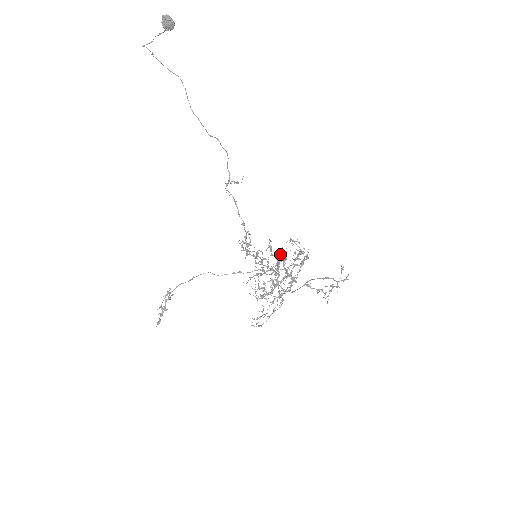
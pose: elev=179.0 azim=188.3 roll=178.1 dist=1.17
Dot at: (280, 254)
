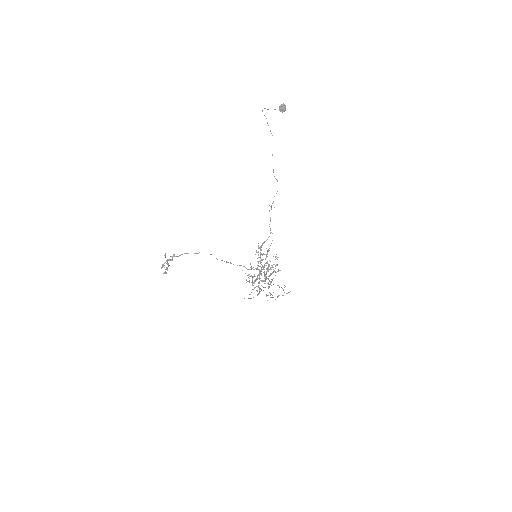
Dot at: occluded
